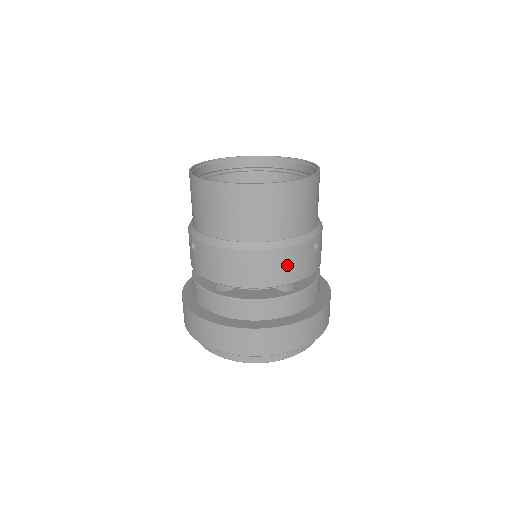
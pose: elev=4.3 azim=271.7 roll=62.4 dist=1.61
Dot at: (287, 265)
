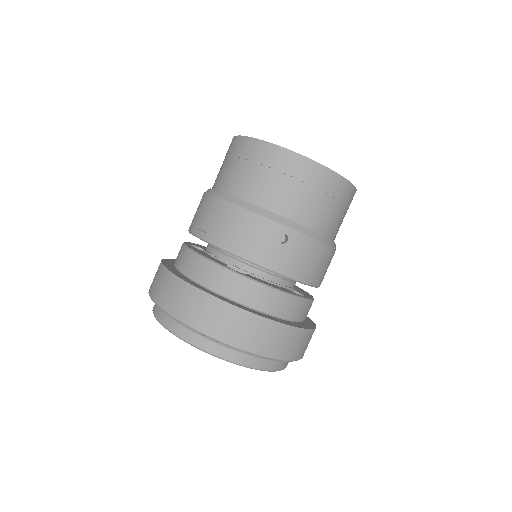
Dot at: (235, 229)
